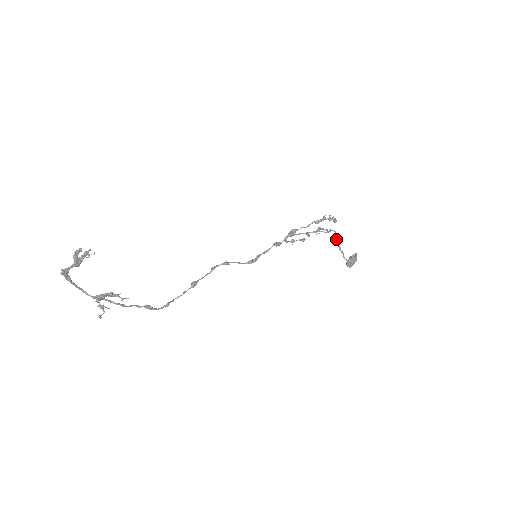
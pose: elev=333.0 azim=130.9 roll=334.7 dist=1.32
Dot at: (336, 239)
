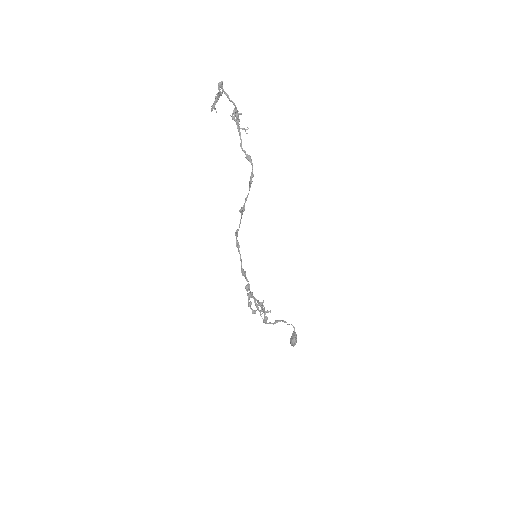
Dot at: (277, 320)
